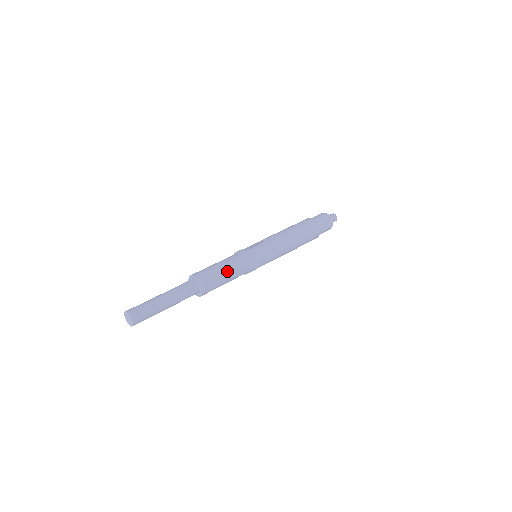
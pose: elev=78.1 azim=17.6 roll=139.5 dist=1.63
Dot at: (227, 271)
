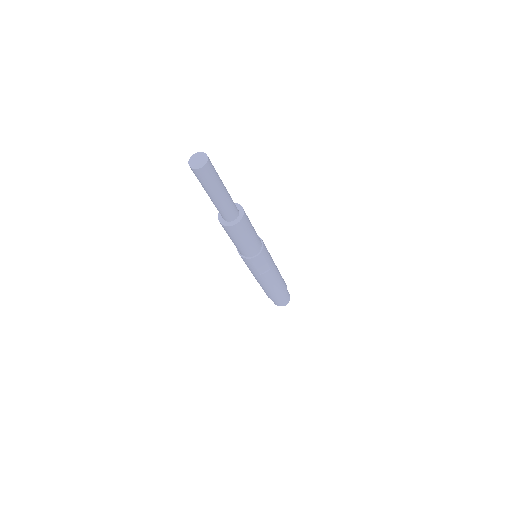
Dot at: occluded
